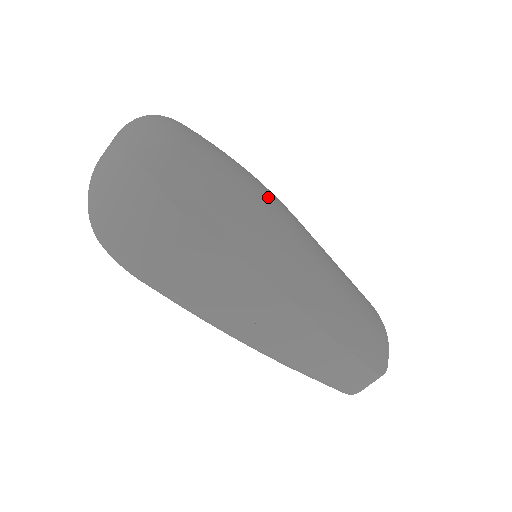
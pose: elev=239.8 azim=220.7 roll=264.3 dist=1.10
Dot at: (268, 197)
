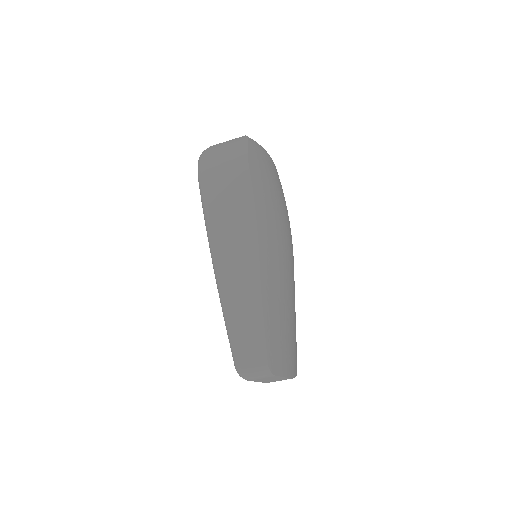
Dot at: occluded
